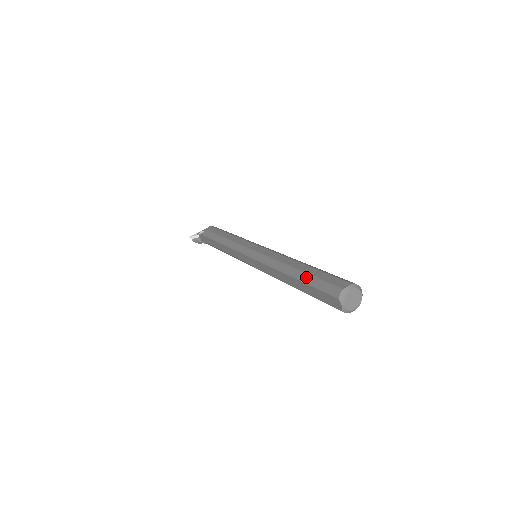
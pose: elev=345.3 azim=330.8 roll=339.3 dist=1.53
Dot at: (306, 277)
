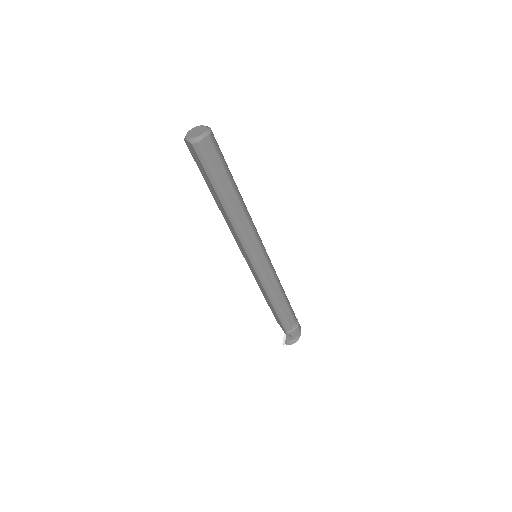
Dot at: occluded
